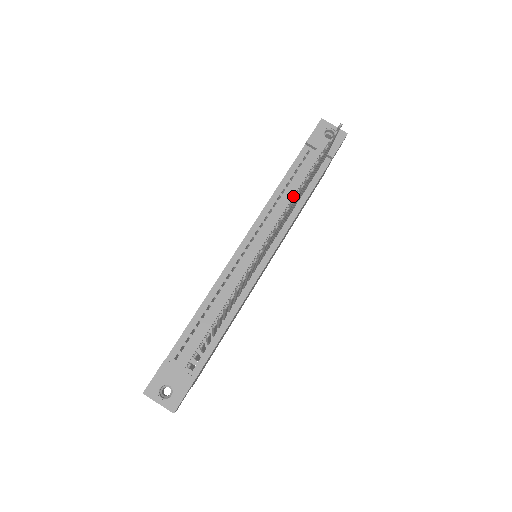
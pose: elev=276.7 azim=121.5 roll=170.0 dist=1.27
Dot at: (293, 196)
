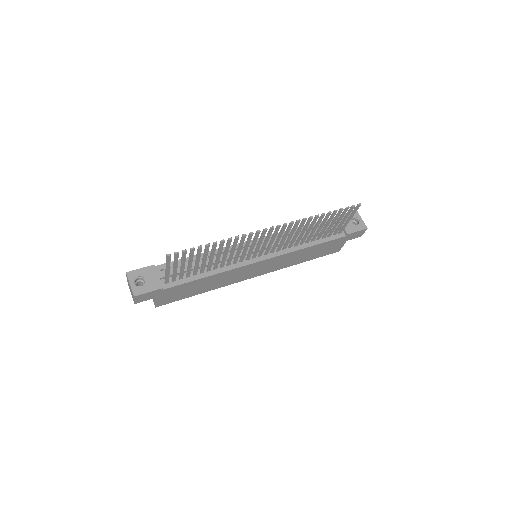
Dot at: occluded
